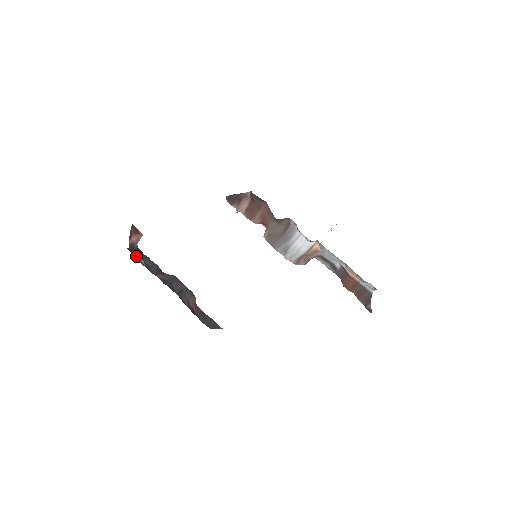
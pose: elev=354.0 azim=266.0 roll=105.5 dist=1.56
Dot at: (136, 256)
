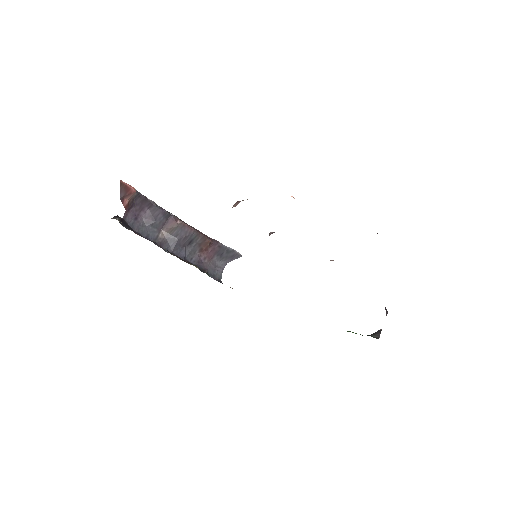
Dot at: (138, 209)
